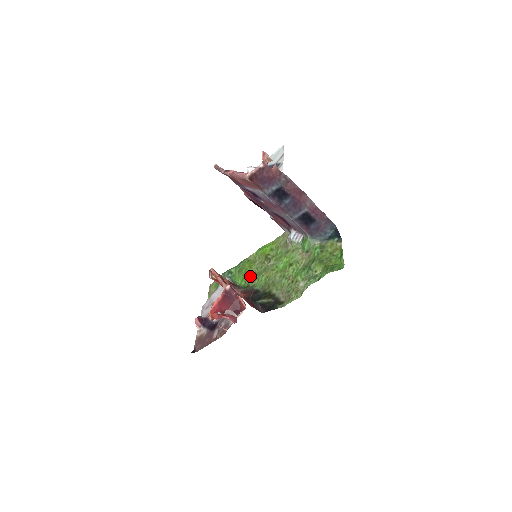
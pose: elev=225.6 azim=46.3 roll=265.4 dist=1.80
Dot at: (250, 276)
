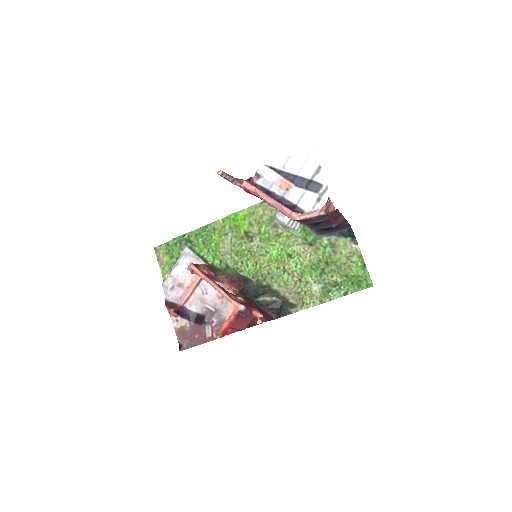
Dot at: (227, 255)
